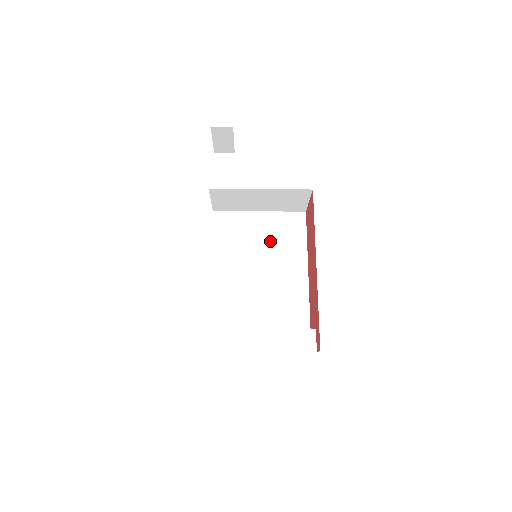
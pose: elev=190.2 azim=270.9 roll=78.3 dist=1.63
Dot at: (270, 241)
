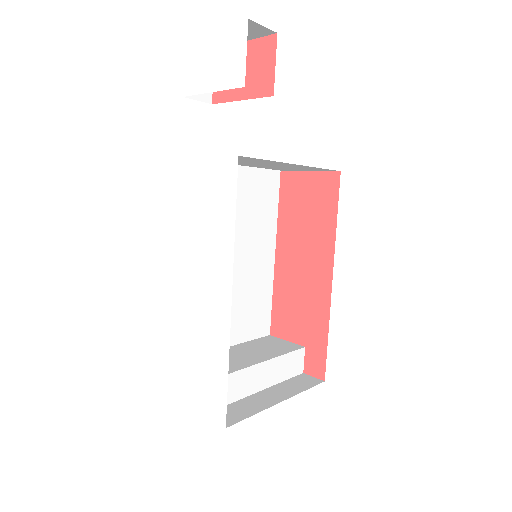
Dot at: (243, 214)
